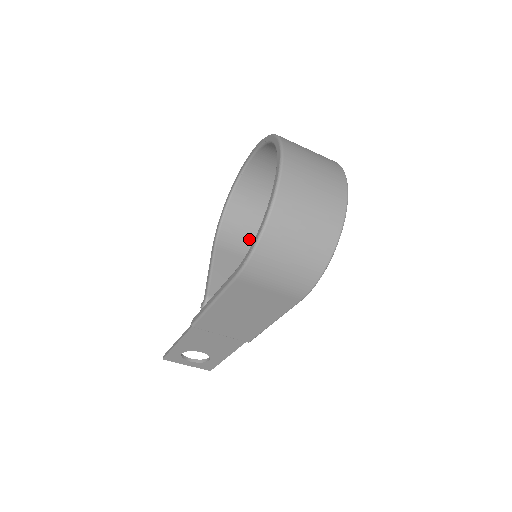
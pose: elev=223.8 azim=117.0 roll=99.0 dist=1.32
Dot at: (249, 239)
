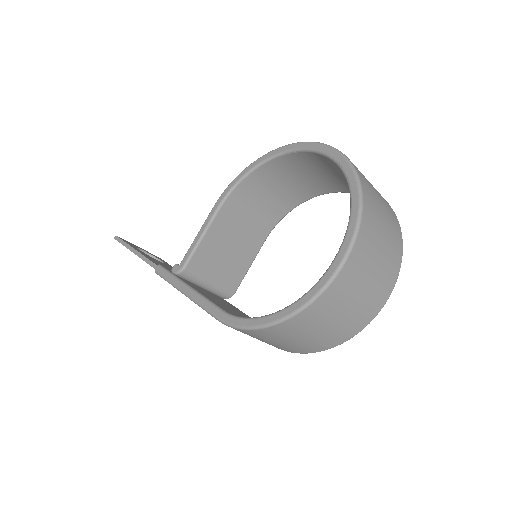
Dot at: (262, 206)
